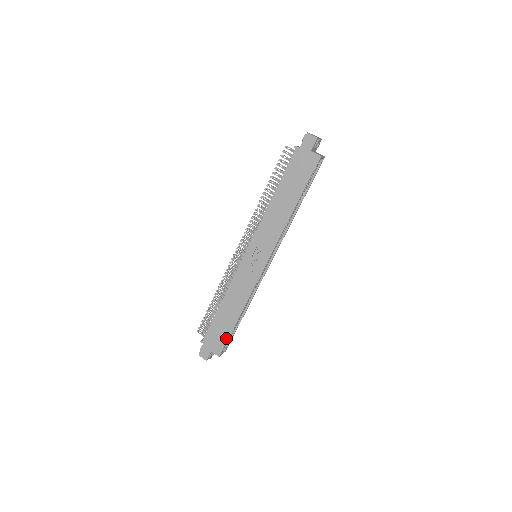
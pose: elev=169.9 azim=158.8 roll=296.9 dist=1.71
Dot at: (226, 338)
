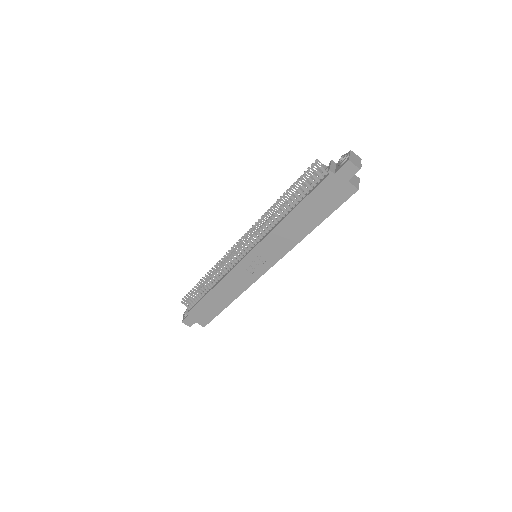
Dot at: (213, 316)
